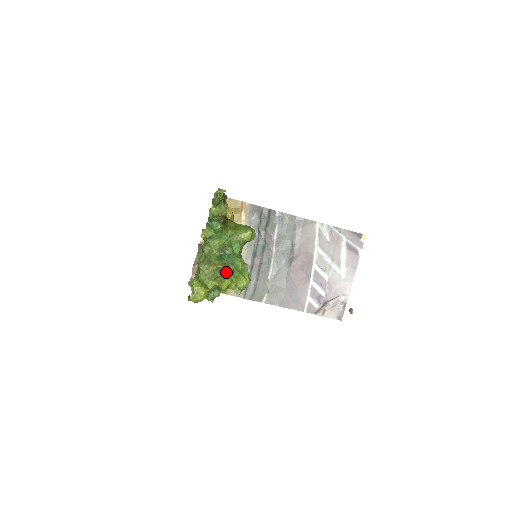
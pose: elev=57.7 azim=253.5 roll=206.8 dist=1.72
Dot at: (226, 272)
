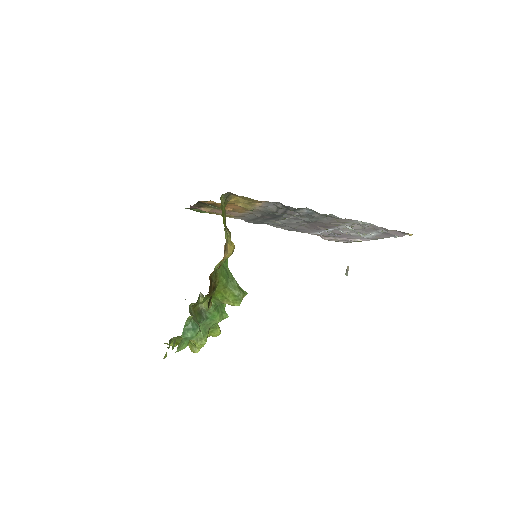
Dot at: (197, 346)
